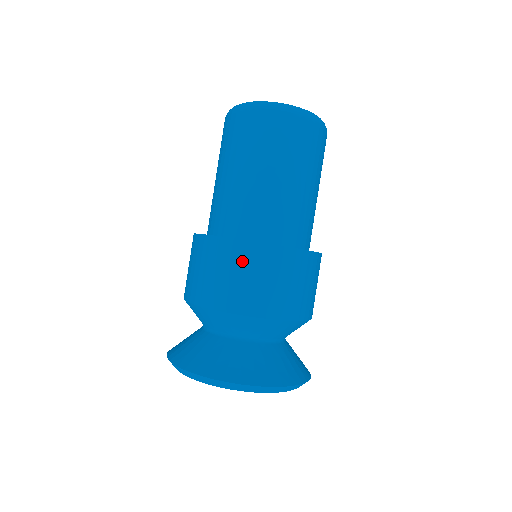
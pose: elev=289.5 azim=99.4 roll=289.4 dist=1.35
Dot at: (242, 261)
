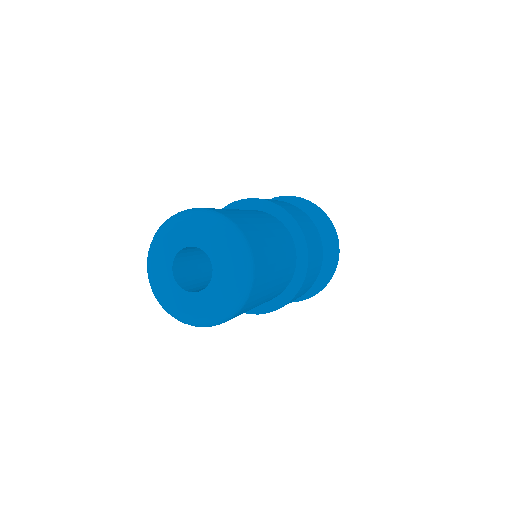
Dot at: occluded
